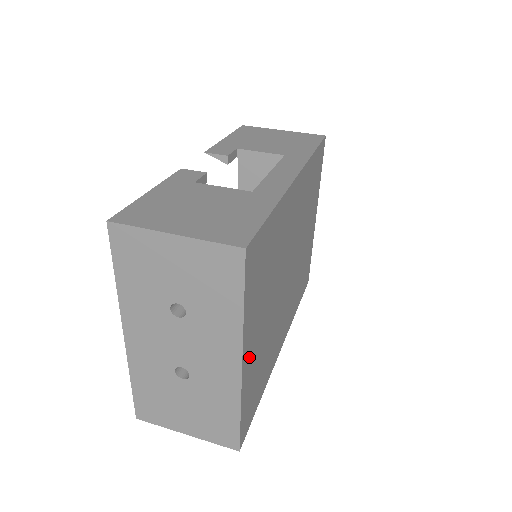
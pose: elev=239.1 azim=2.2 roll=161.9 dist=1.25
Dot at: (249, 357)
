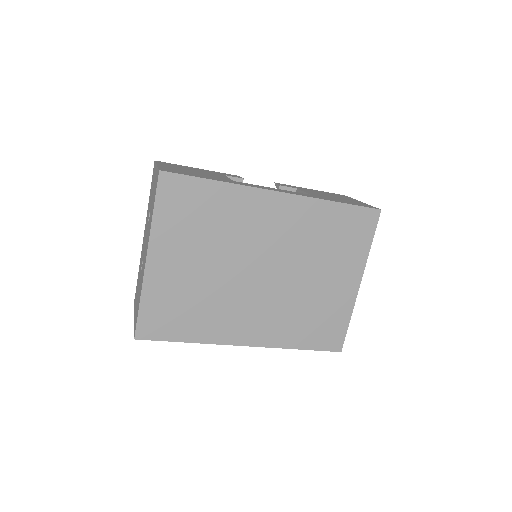
Dot at: (161, 267)
